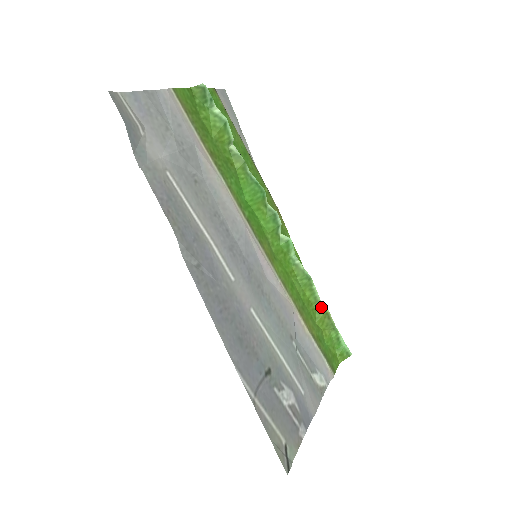
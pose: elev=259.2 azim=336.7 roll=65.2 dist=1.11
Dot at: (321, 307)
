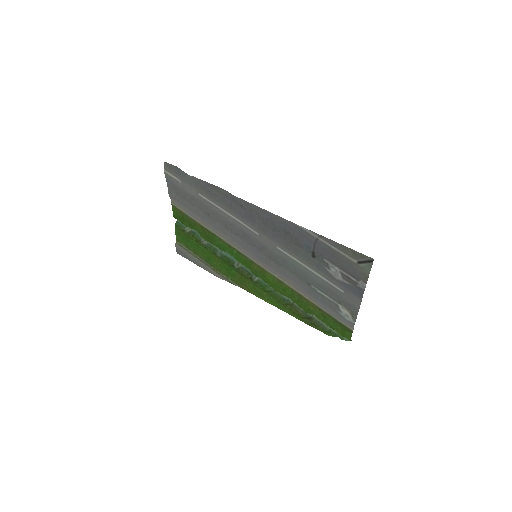
Dot at: occluded
